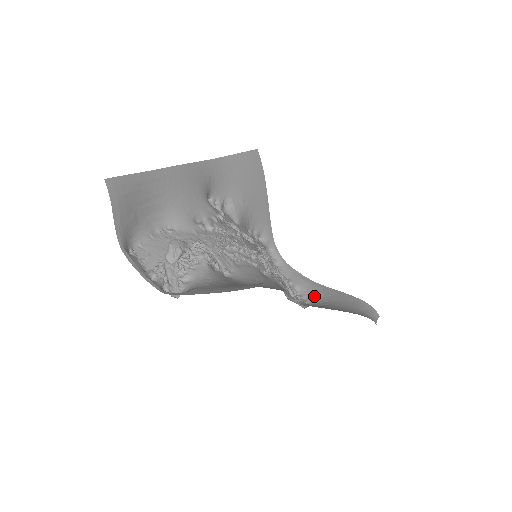
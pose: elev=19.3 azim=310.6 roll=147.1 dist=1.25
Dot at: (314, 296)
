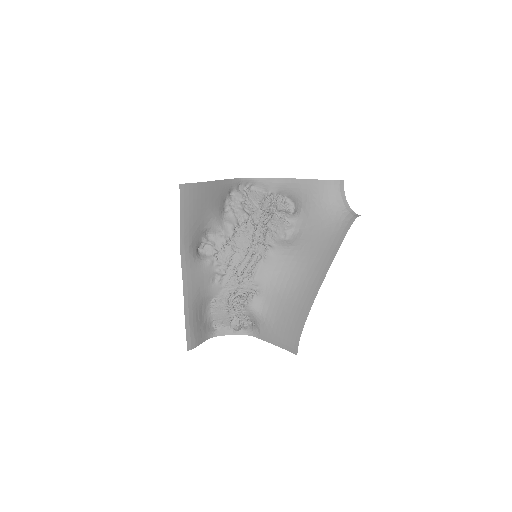
Dot at: (293, 195)
